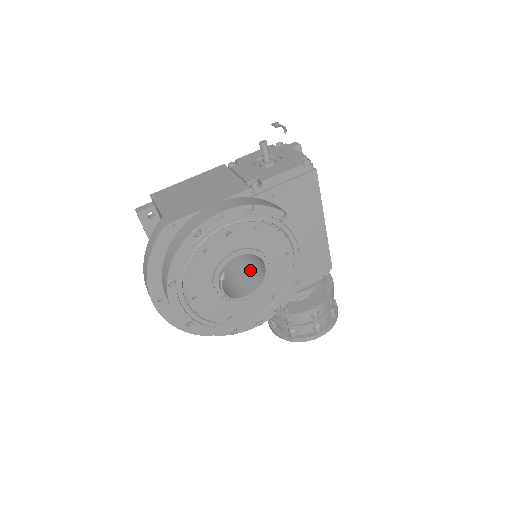
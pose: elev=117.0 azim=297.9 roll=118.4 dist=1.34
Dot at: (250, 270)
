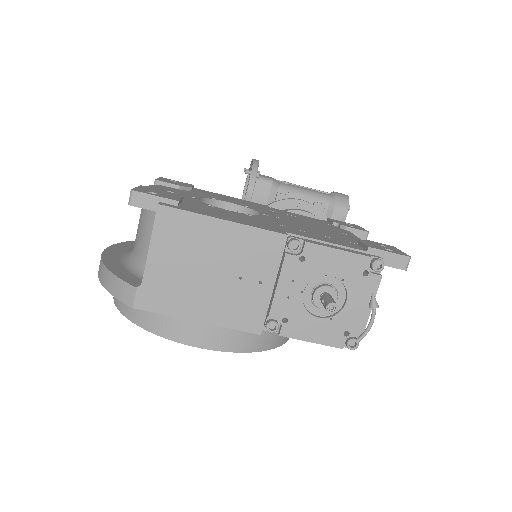
Dot at: occluded
